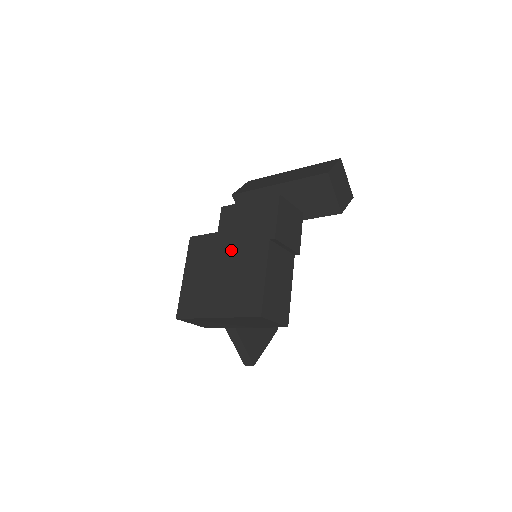
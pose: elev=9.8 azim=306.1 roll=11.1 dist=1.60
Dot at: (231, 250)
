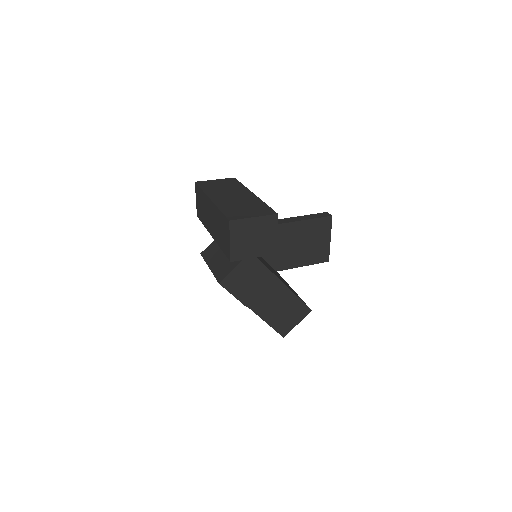
Dot at: occluded
